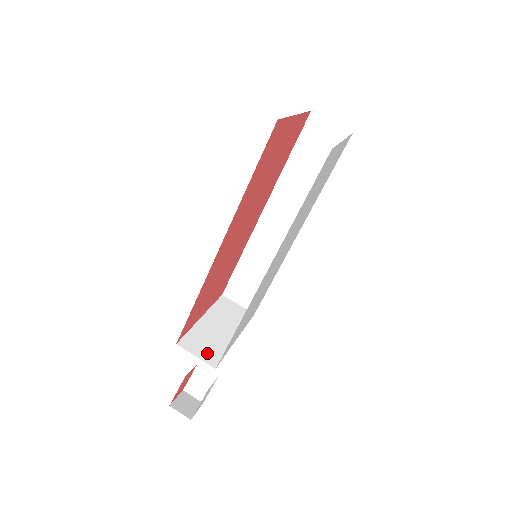
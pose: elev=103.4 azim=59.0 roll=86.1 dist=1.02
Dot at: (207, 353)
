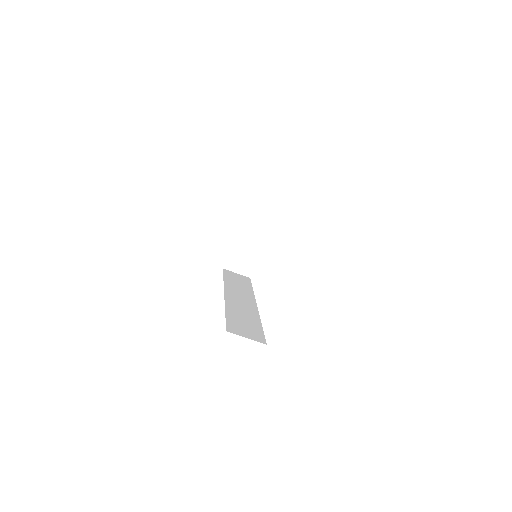
Dot at: (243, 268)
